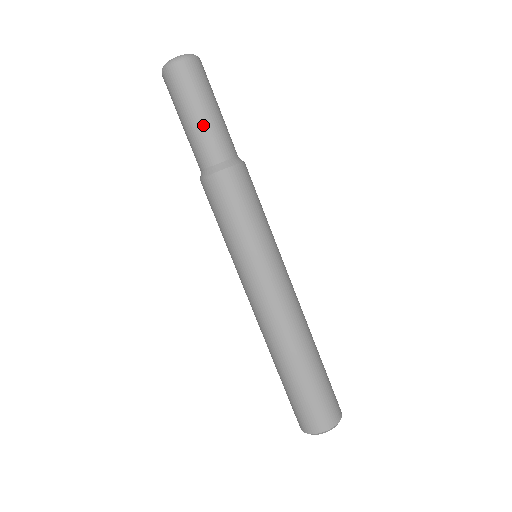
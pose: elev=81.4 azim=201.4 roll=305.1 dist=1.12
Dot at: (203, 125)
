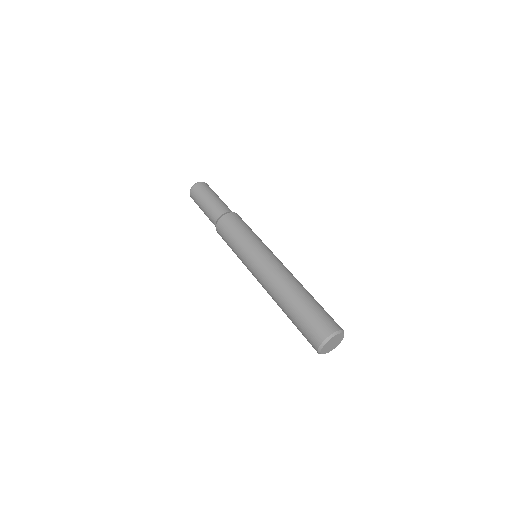
Dot at: (213, 201)
